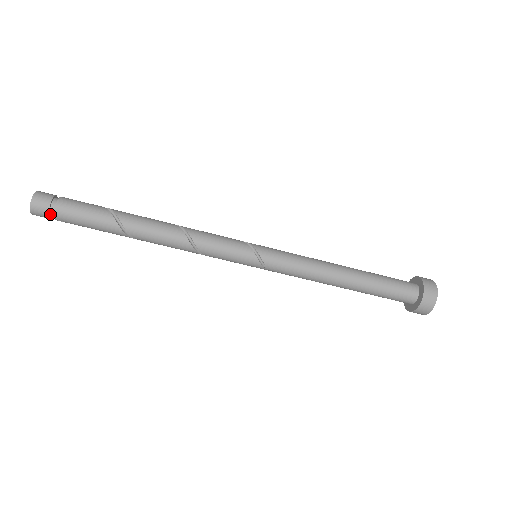
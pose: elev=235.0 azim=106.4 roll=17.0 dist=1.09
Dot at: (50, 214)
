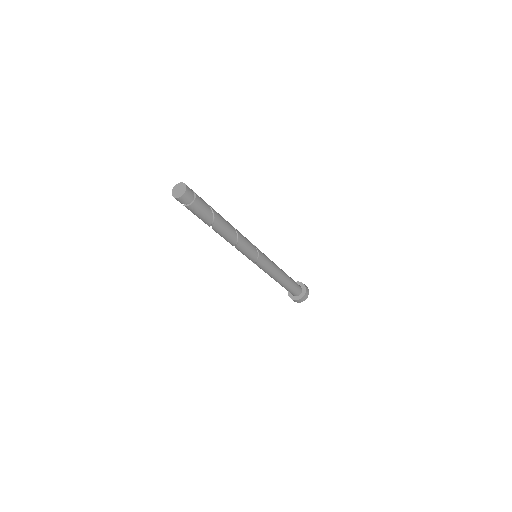
Dot at: occluded
